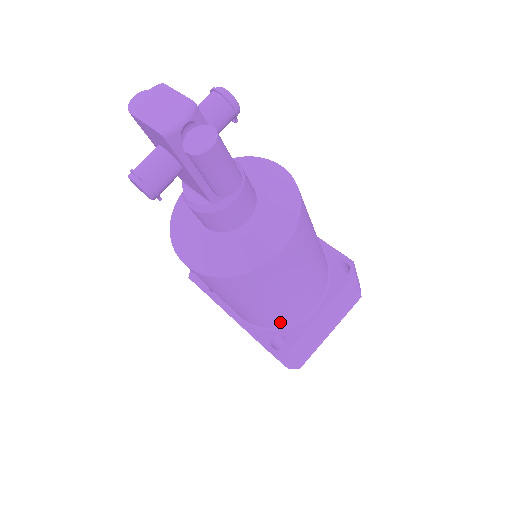
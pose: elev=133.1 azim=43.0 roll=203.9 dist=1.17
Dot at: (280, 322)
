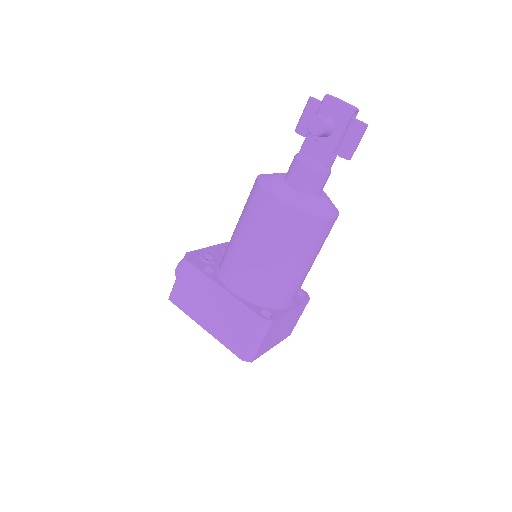
Dot at: (274, 297)
